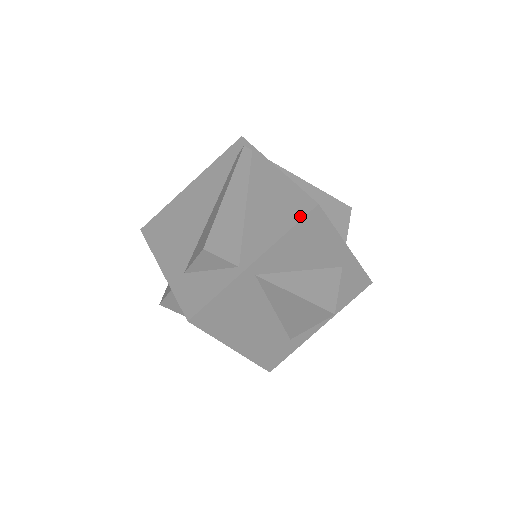
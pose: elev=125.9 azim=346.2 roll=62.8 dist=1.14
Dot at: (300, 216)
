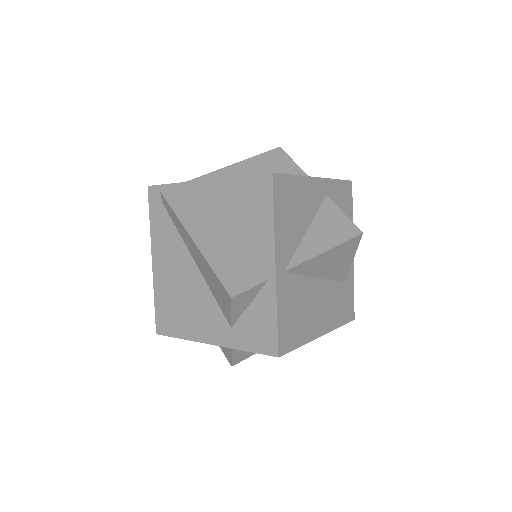
Dot at: (269, 196)
